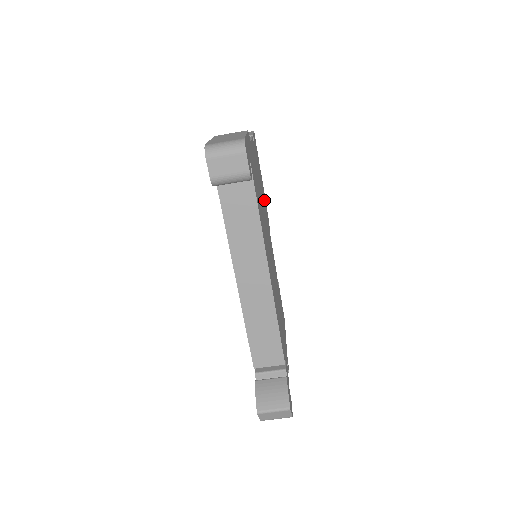
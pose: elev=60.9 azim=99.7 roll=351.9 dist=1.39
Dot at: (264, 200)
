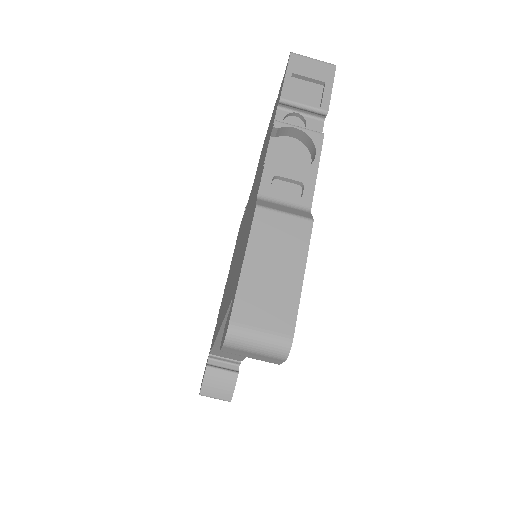
Dot at: occluded
